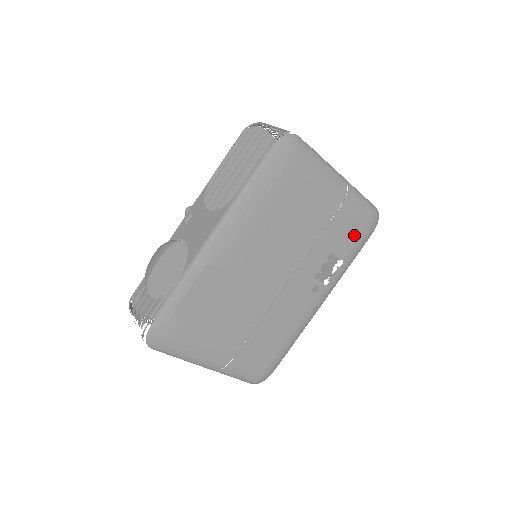
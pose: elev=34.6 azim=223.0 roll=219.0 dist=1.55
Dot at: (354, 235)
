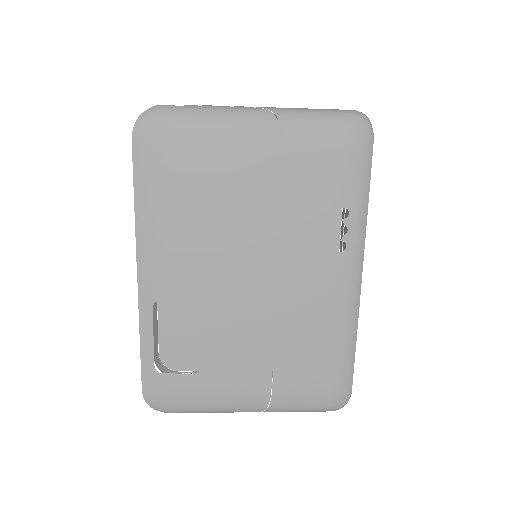
Dot at: (336, 167)
